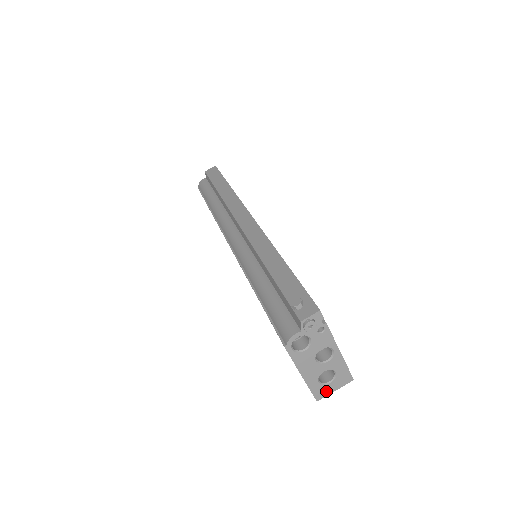
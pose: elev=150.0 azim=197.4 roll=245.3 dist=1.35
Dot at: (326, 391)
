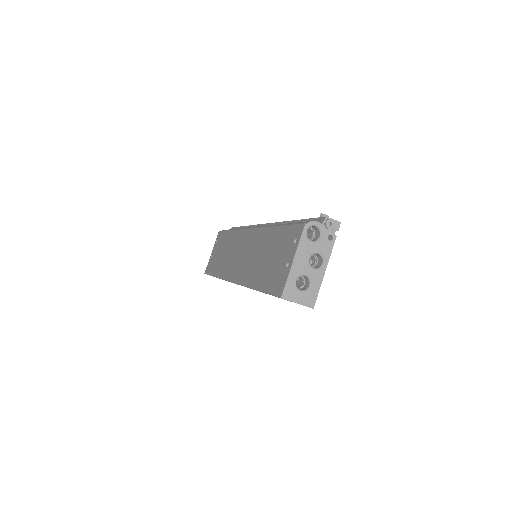
Dot at: (293, 296)
